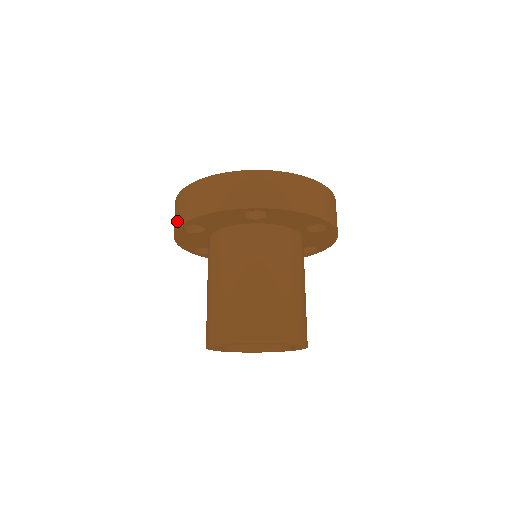
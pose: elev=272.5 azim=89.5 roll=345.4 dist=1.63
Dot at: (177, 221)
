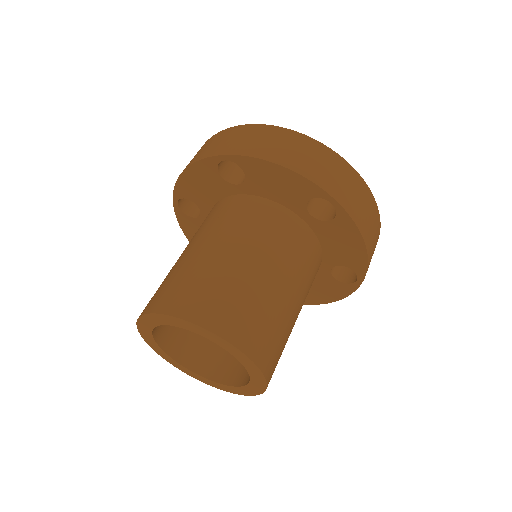
Dot at: (221, 149)
